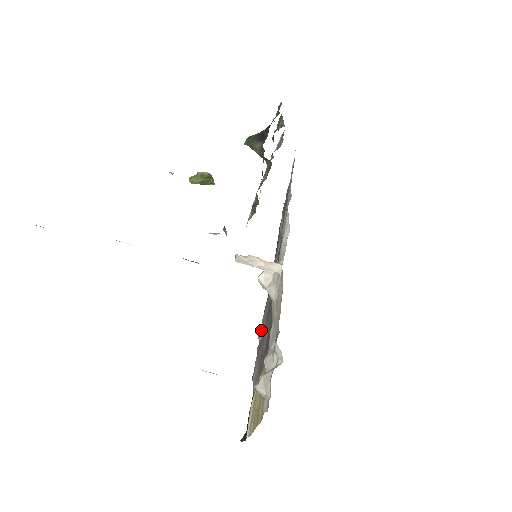
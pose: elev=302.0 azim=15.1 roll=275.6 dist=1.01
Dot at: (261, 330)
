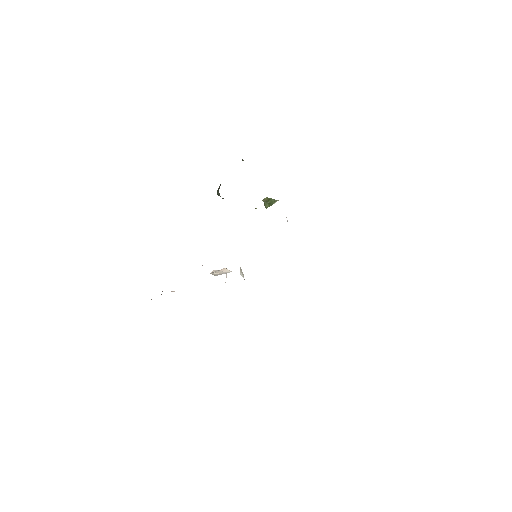
Dot at: occluded
